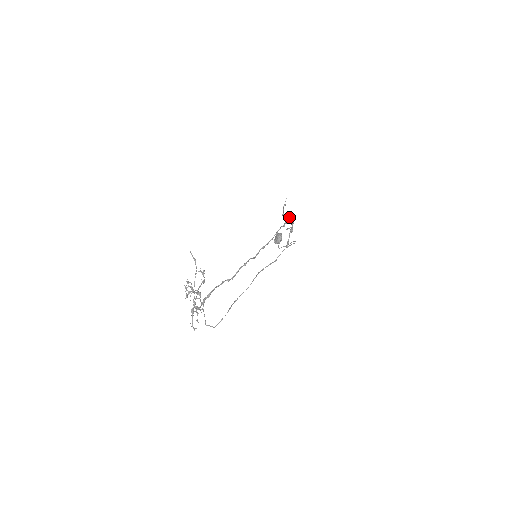
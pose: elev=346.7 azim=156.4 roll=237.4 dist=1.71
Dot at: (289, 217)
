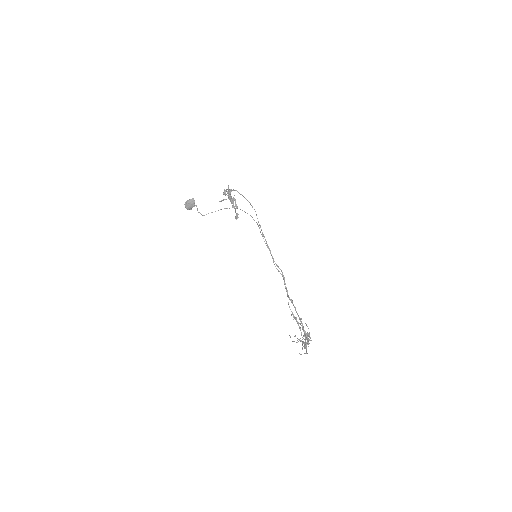
Dot at: occluded
